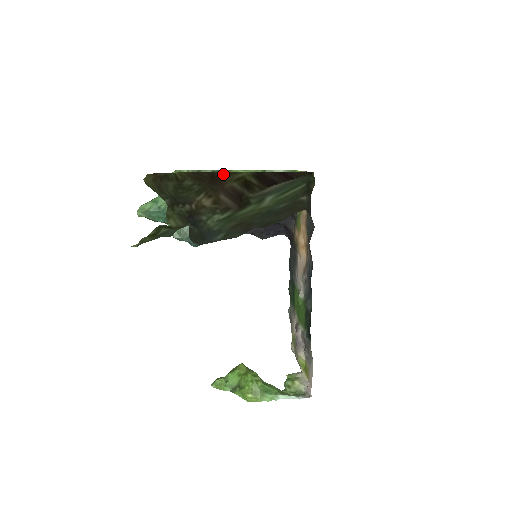
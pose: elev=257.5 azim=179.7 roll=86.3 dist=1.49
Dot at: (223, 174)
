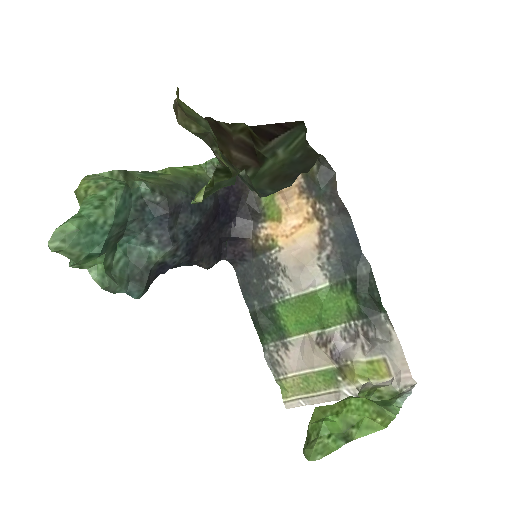
Dot at: (224, 124)
